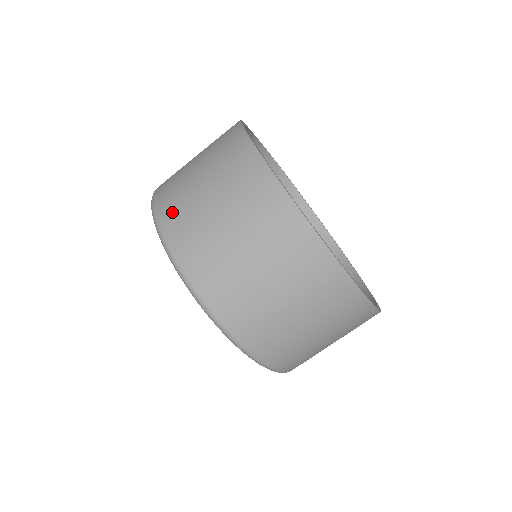
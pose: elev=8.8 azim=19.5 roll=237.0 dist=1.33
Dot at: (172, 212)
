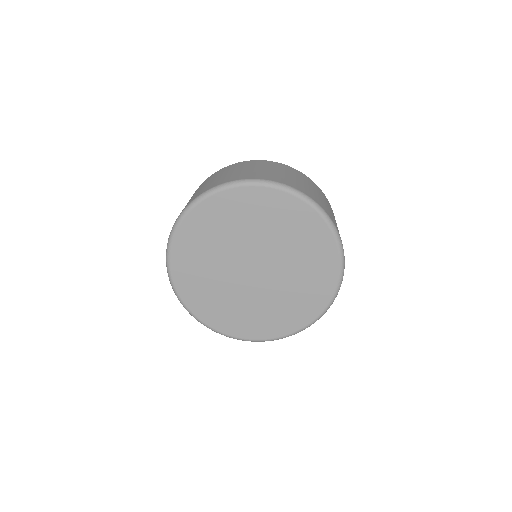
Dot at: (200, 192)
